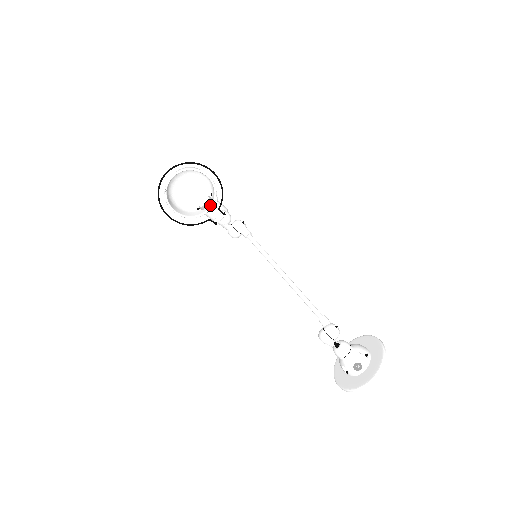
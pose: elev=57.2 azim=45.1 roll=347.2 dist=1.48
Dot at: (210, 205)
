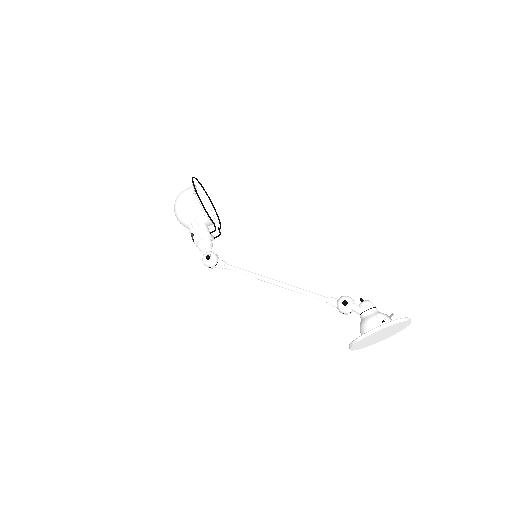
Dot at: (210, 223)
